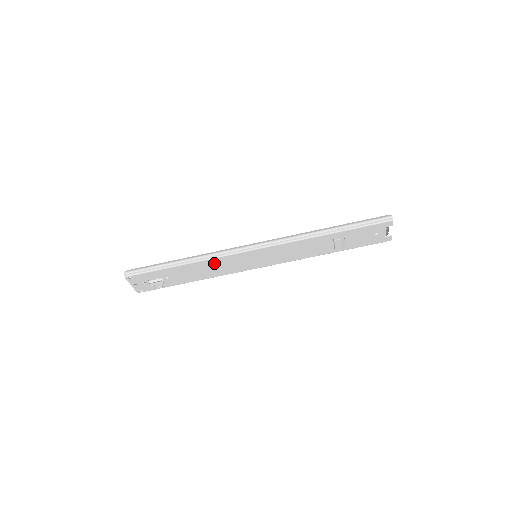
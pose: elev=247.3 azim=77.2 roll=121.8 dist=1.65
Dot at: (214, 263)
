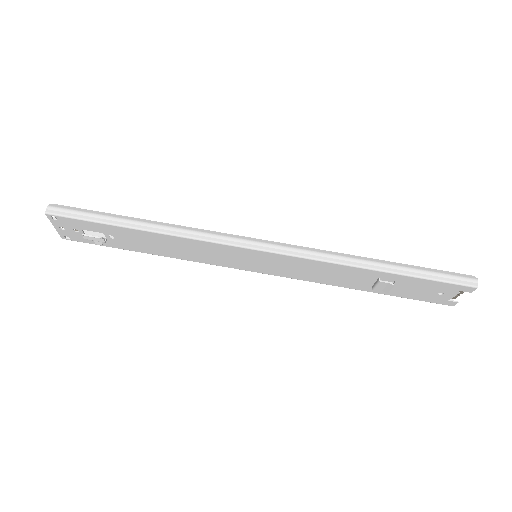
Dot at: (190, 244)
